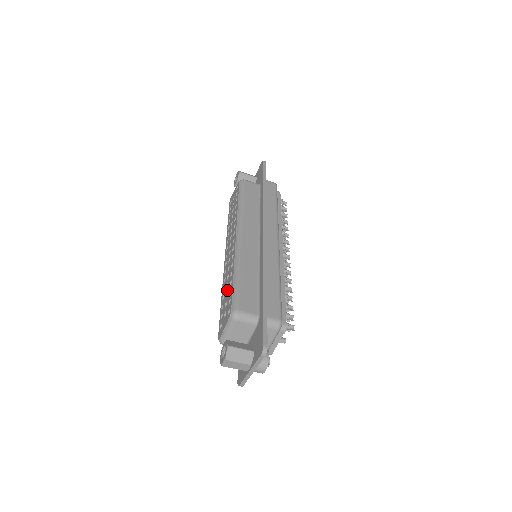
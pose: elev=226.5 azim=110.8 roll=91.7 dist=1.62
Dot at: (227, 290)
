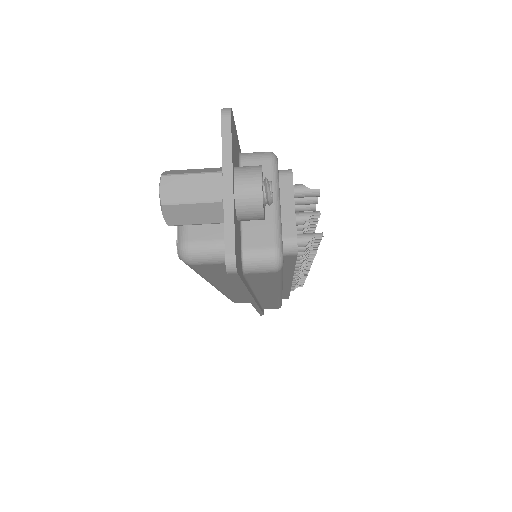
Dot at: occluded
